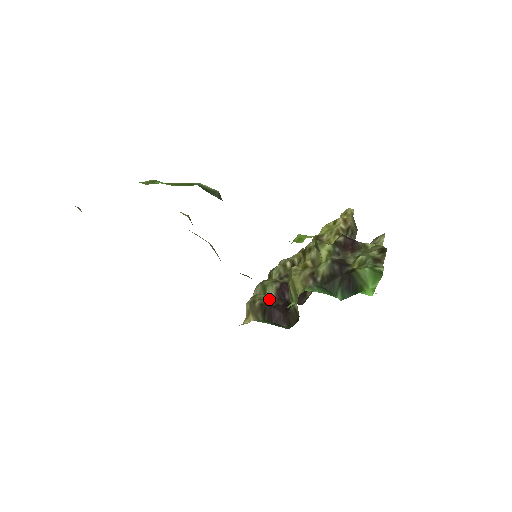
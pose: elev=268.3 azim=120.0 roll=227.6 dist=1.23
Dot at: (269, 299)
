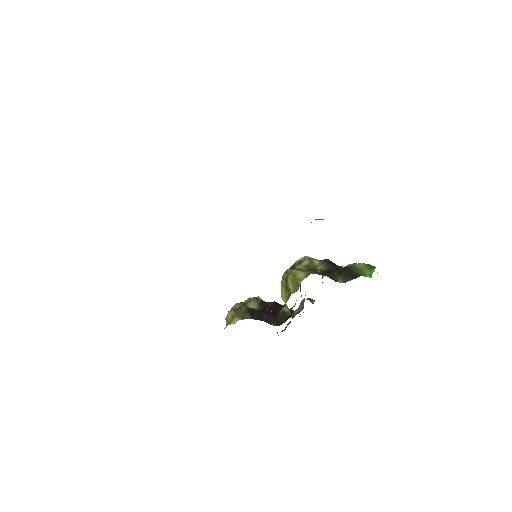
Dot at: (253, 308)
